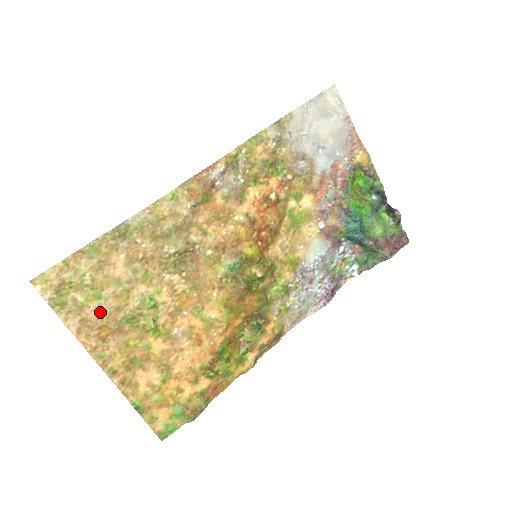
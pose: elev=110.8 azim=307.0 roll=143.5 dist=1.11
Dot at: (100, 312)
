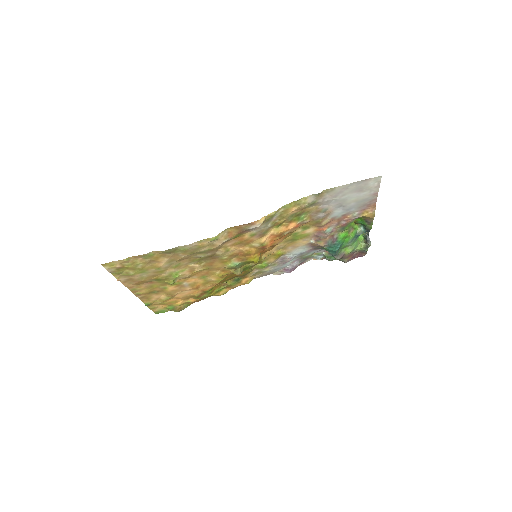
Dot at: (141, 277)
